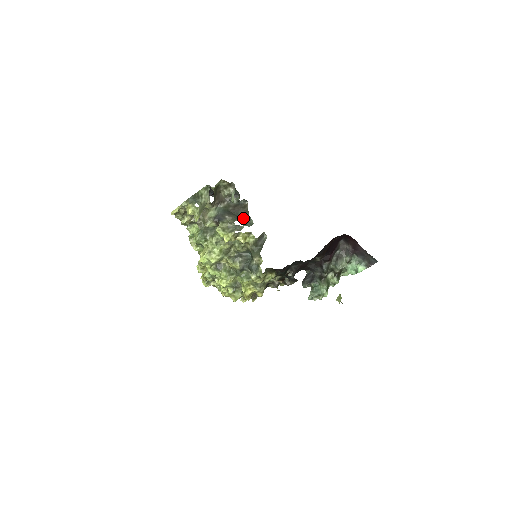
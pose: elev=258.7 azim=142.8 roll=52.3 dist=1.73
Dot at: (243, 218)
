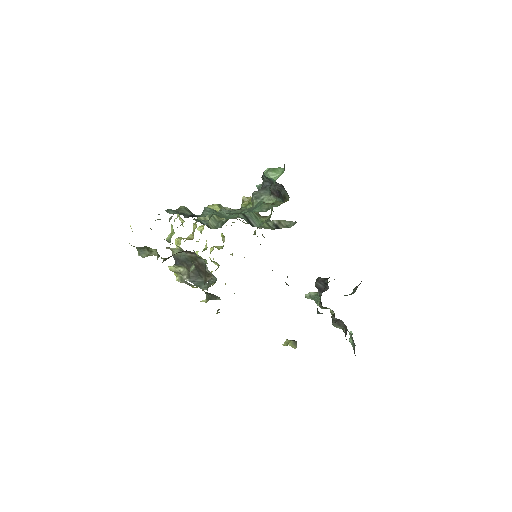
Dot at: (202, 278)
